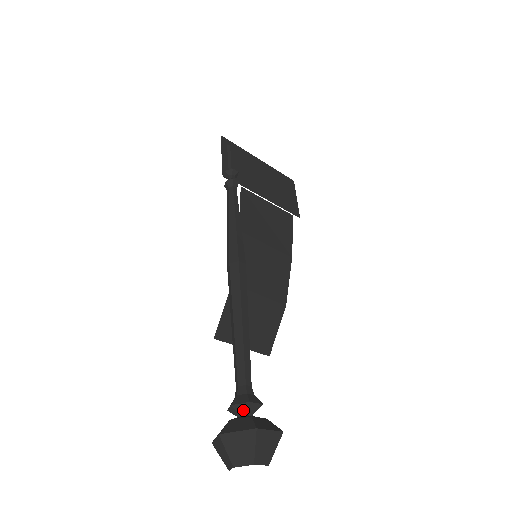
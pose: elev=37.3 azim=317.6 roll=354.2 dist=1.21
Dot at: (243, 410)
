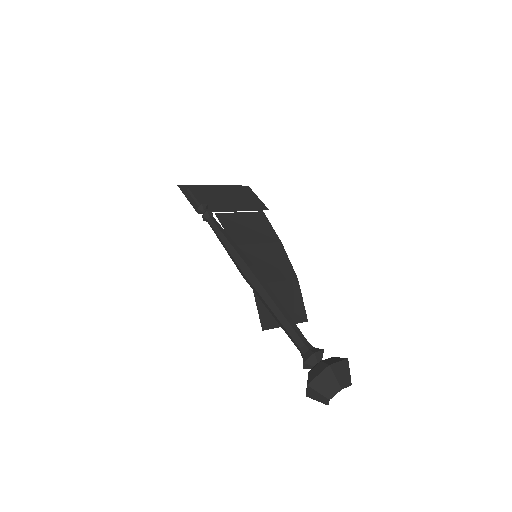
Dot at: (313, 361)
